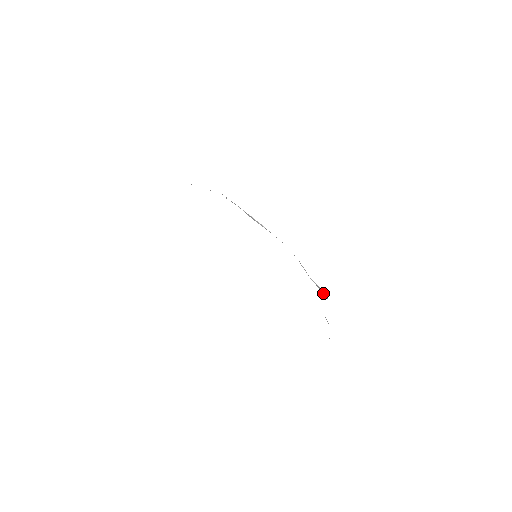
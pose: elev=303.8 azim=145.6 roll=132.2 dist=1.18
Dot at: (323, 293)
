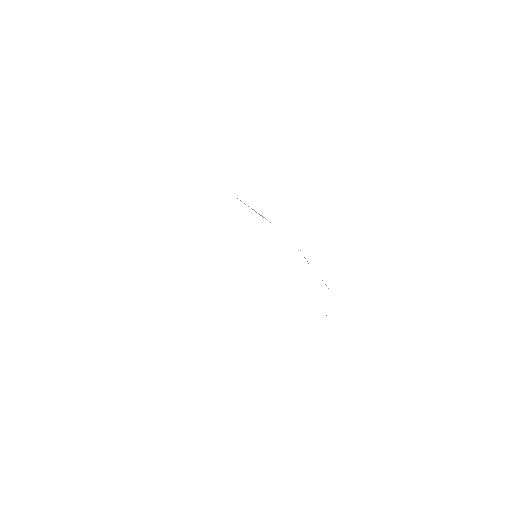
Dot at: (325, 284)
